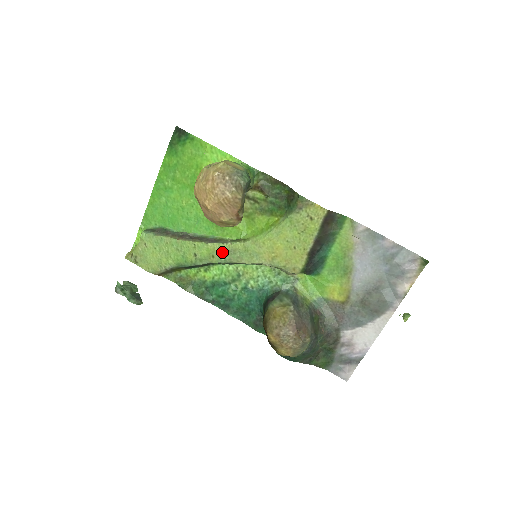
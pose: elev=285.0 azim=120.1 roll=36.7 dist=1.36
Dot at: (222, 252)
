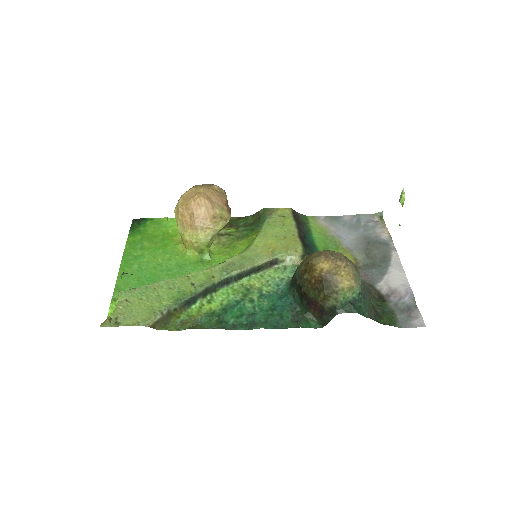
Dot at: (221, 269)
